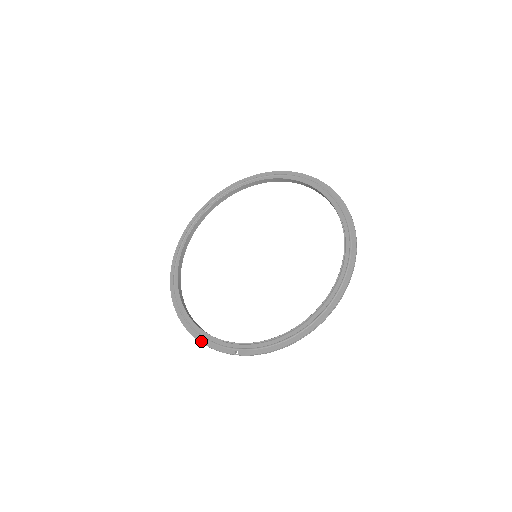
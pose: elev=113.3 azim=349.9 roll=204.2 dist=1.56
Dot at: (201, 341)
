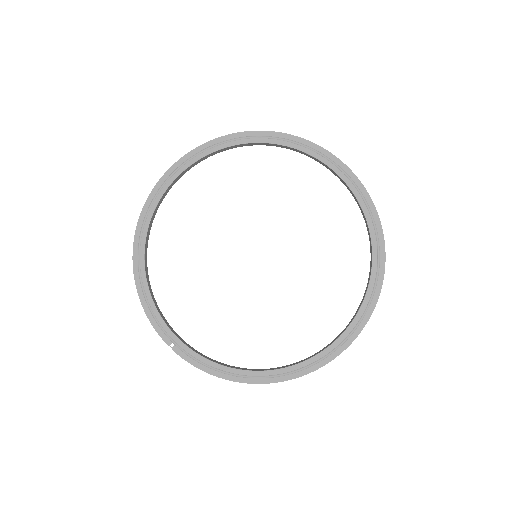
Dot at: (143, 304)
